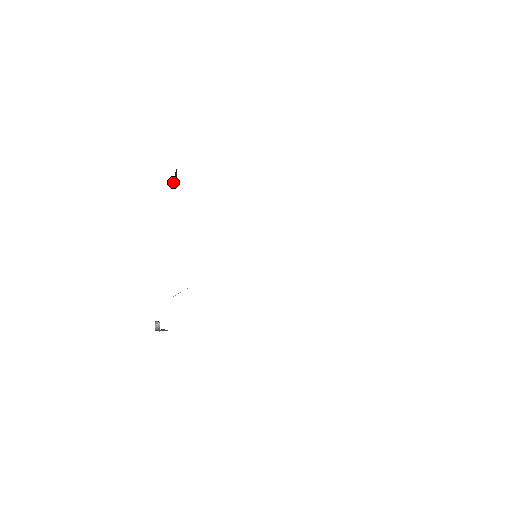
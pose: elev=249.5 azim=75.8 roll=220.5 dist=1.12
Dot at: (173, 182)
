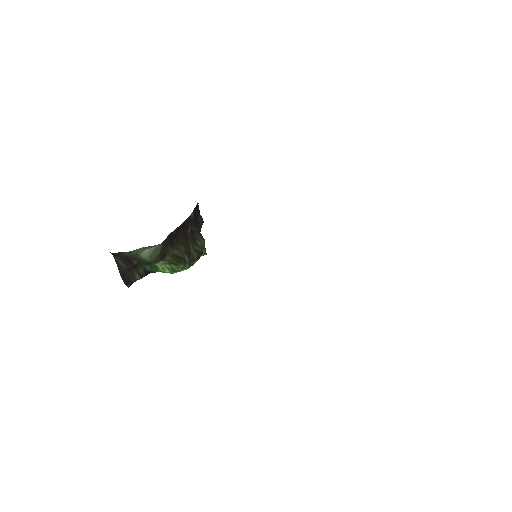
Dot at: (200, 237)
